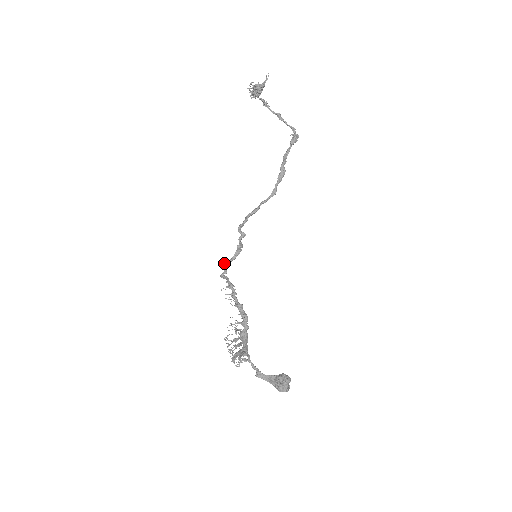
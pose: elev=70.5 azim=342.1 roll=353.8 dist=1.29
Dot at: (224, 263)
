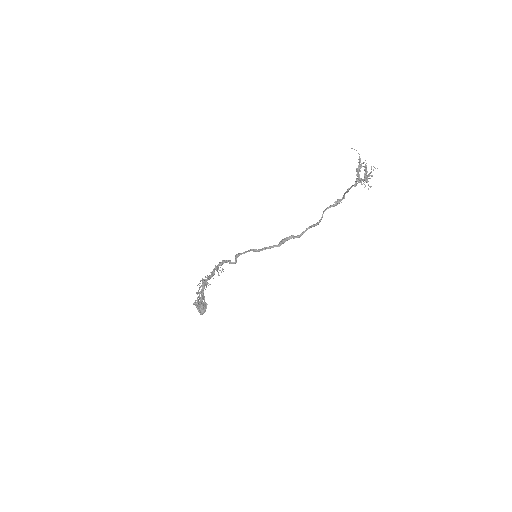
Dot at: (238, 256)
